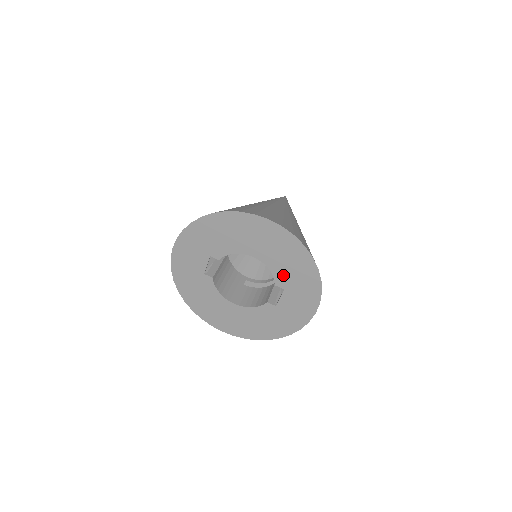
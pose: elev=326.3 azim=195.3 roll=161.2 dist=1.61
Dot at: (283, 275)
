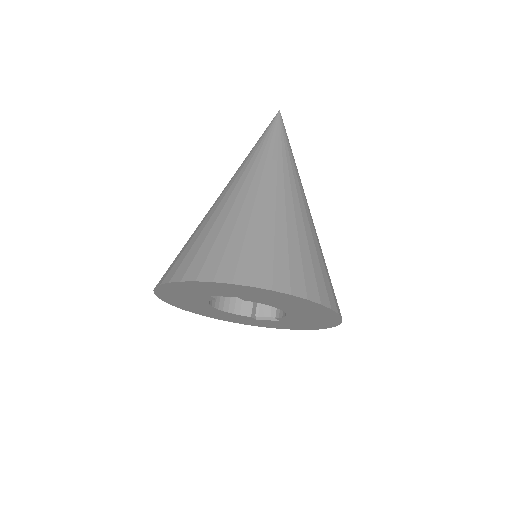
Dot at: (293, 320)
